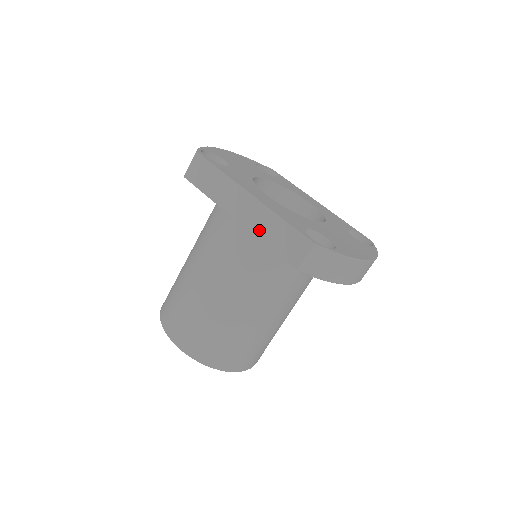
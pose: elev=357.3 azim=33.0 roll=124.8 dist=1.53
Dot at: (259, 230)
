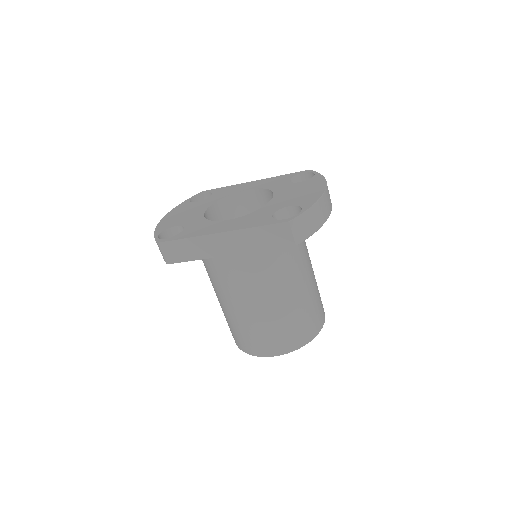
Dot at: (248, 247)
